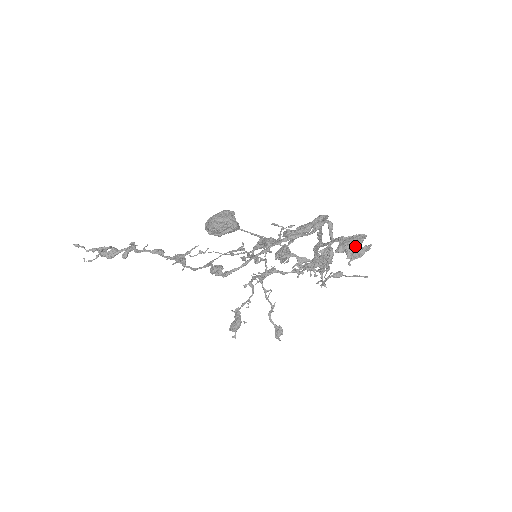
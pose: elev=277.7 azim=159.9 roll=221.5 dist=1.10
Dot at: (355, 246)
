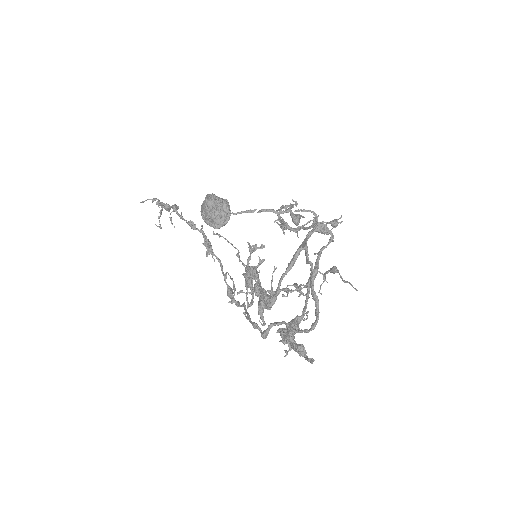
Dot at: (301, 355)
